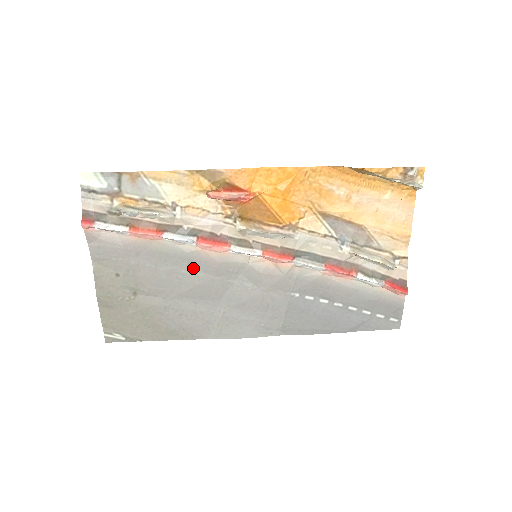
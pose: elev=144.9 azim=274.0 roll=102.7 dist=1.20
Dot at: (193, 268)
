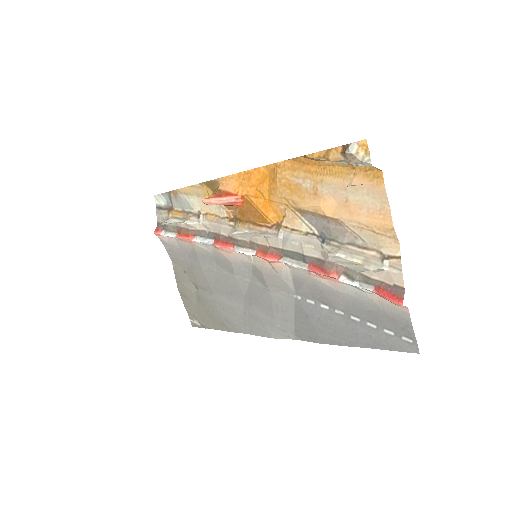
Dot at: (220, 267)
